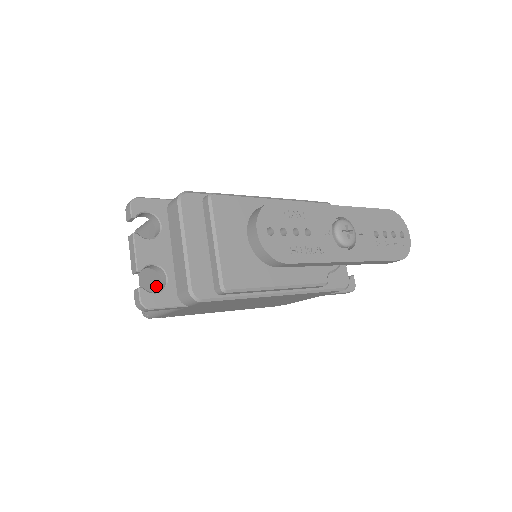
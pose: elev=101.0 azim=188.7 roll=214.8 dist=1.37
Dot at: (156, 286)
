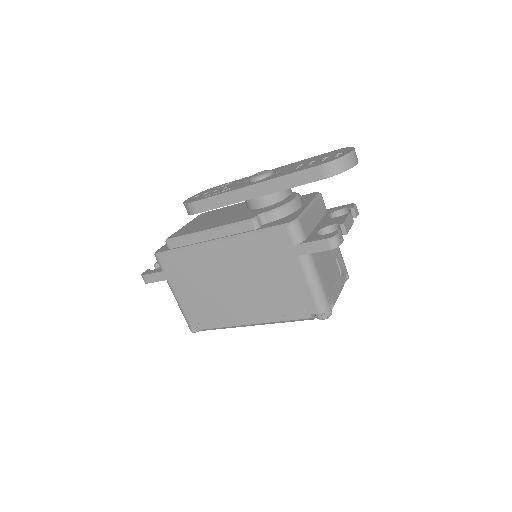
Dot at: occluded
